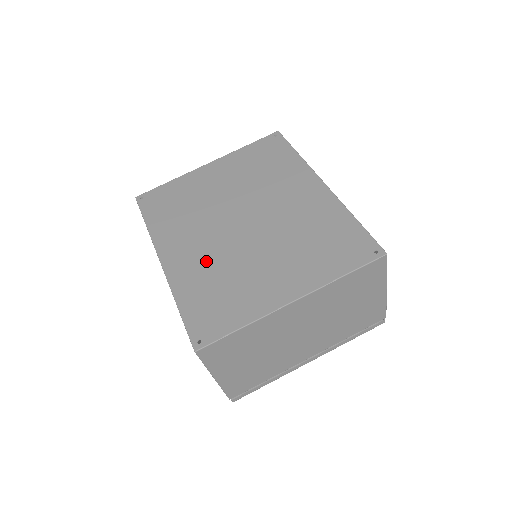
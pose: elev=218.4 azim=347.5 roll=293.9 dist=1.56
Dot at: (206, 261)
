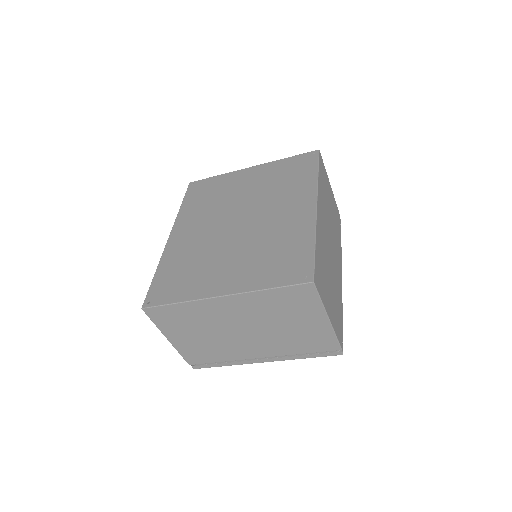
Dot at: (194, 245)
